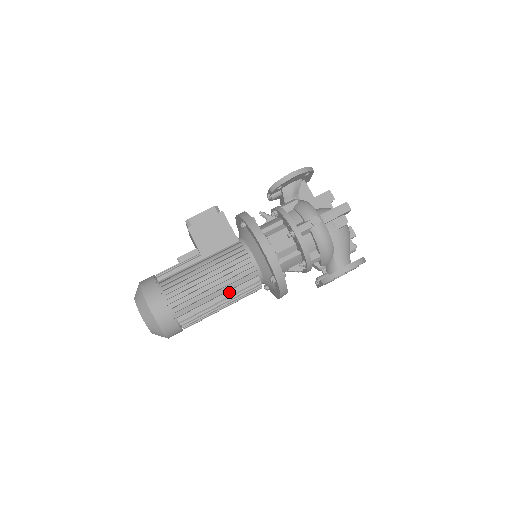
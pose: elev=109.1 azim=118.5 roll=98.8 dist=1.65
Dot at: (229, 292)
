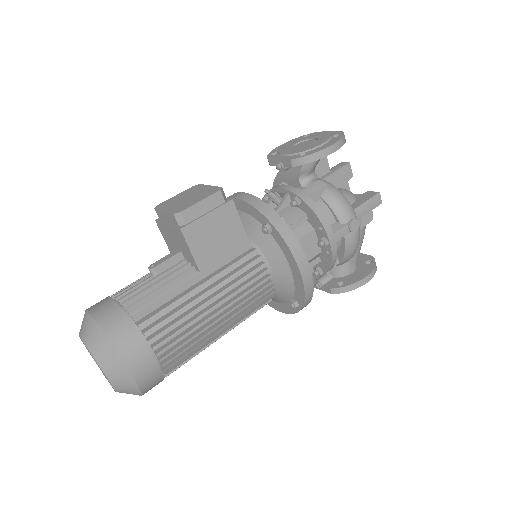
Dot at: (234, 322)
